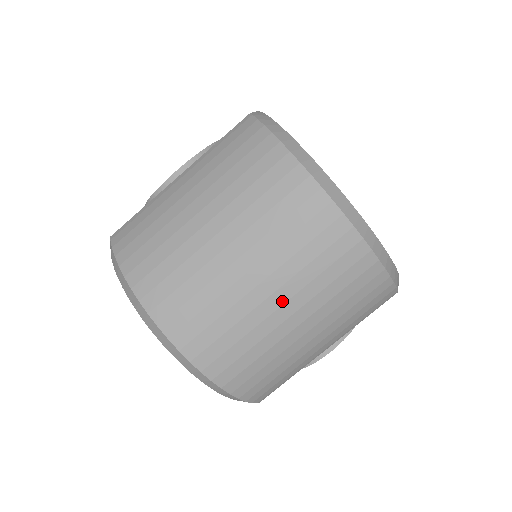
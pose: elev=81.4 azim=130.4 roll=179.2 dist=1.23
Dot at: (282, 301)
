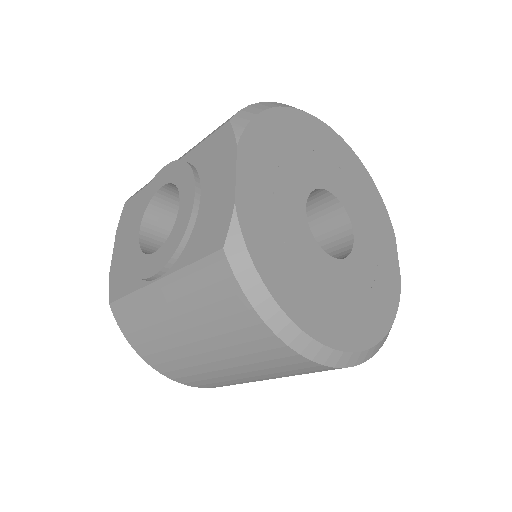
Dot at: occluded
